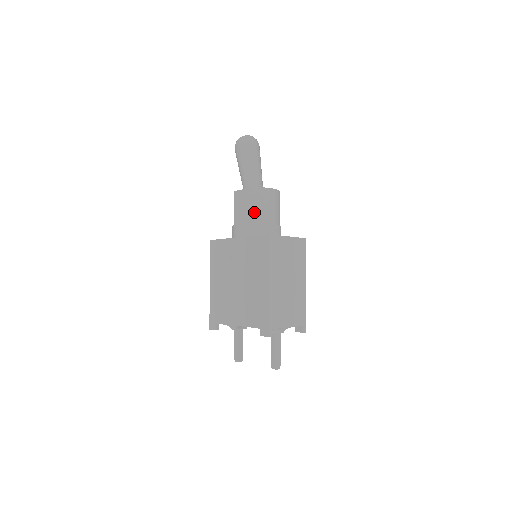
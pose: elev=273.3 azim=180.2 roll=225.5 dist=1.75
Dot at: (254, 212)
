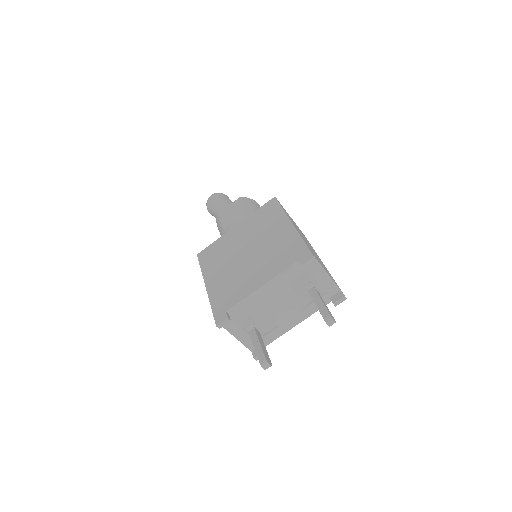
Dot at: (247, 209)
